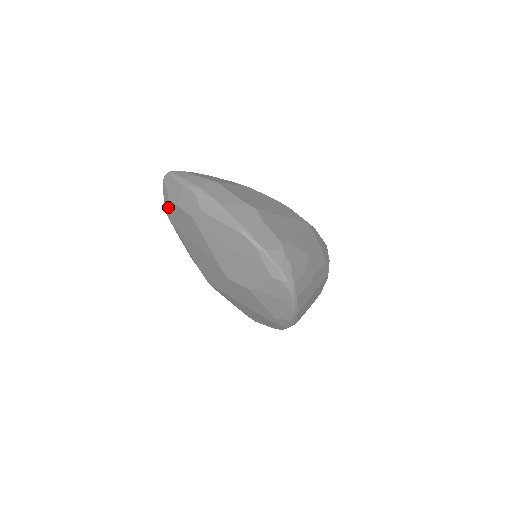
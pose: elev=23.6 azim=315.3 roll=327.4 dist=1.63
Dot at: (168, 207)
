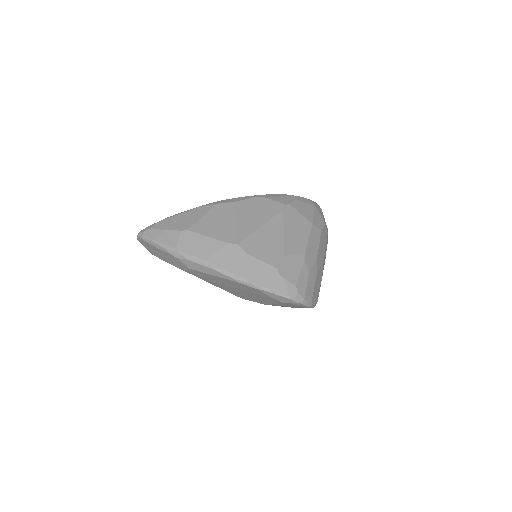
Dot at: occluded
